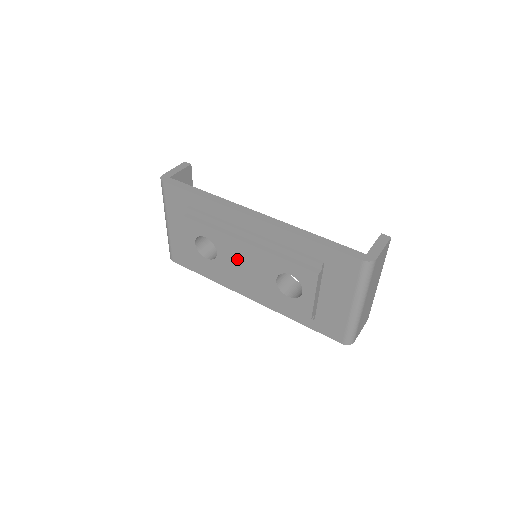
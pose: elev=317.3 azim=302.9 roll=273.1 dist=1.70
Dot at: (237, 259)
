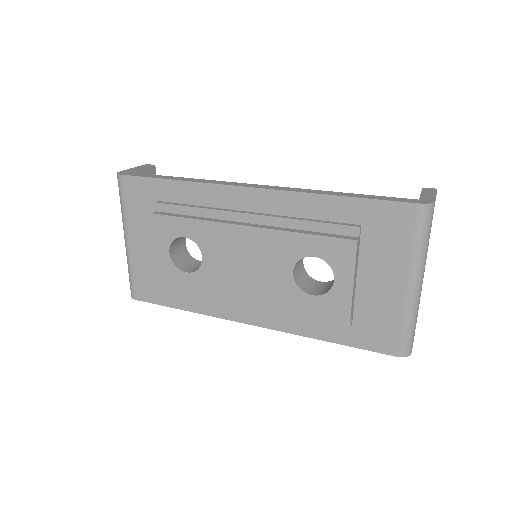
Dot at: (232, 258)
